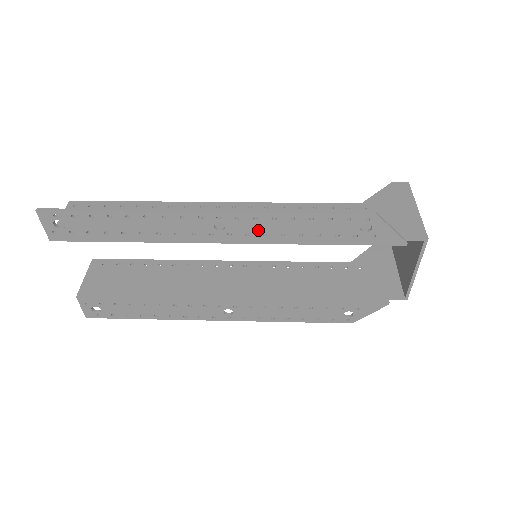
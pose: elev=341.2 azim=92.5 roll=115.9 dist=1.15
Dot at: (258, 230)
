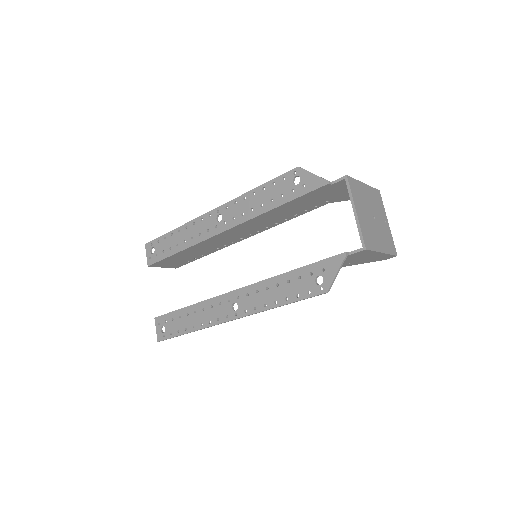
Dot at: (238, 212)
